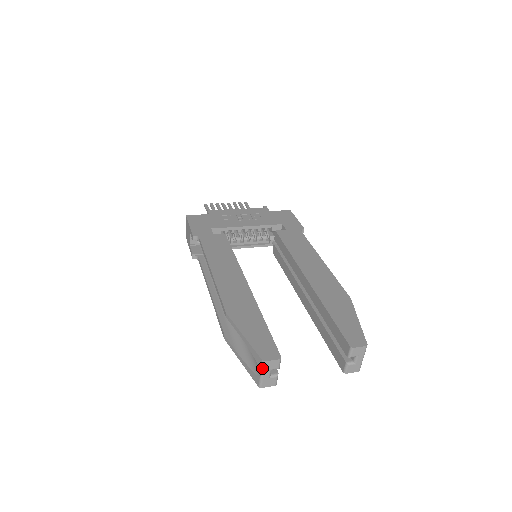
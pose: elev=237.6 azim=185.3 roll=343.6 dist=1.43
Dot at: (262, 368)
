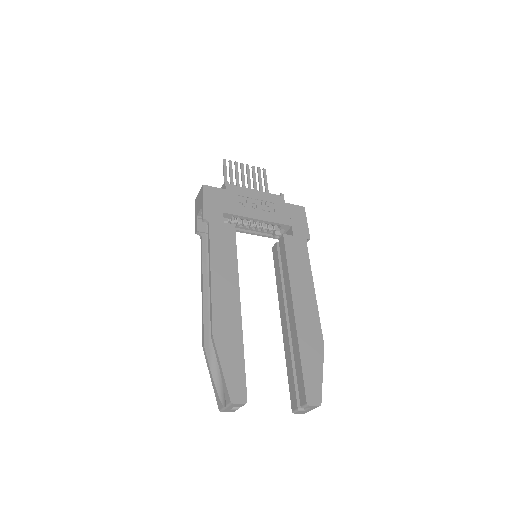
Dot at: (228, 405)
